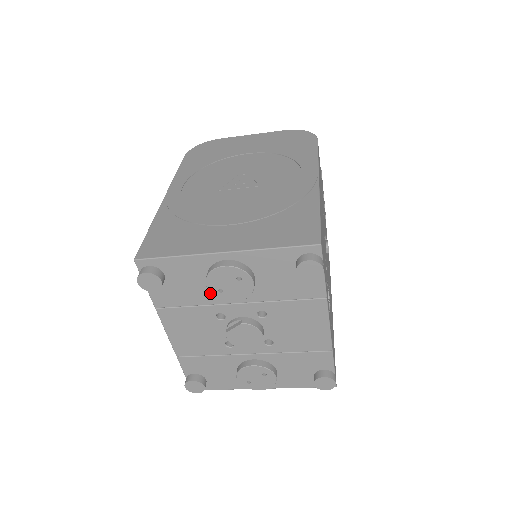
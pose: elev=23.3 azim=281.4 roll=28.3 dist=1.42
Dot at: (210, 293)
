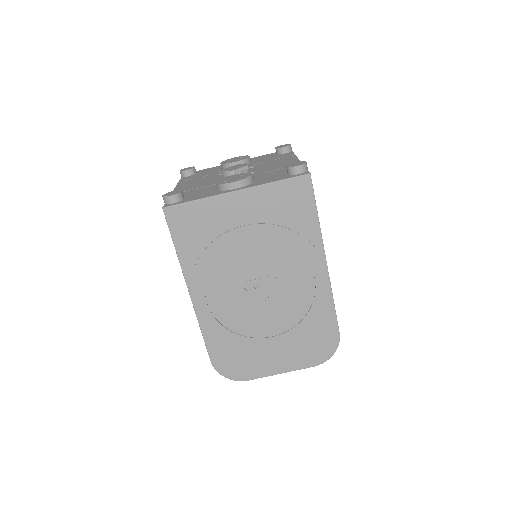
Dot at: occluded
